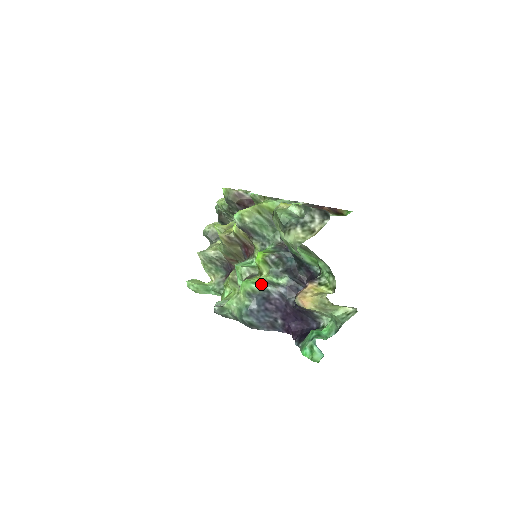
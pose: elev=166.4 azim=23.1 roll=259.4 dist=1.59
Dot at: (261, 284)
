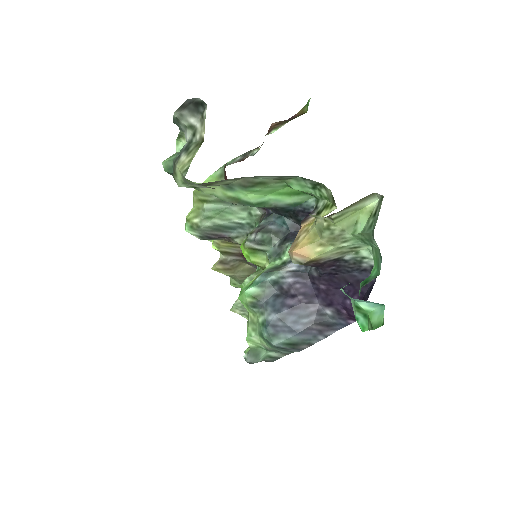
Dot at: (259, 281)
